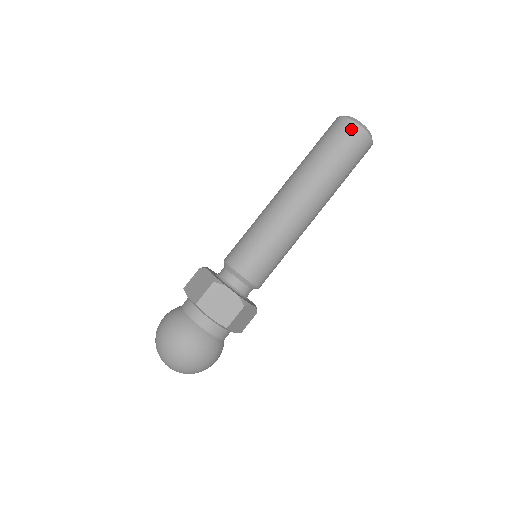
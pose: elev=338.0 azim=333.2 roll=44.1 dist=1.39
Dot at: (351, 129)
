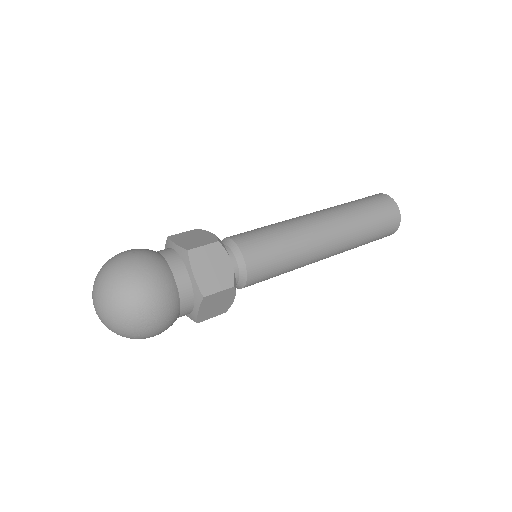
Dot at: (391, 205)
